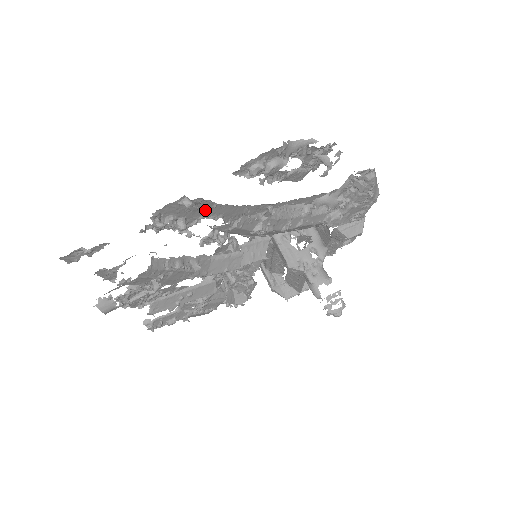
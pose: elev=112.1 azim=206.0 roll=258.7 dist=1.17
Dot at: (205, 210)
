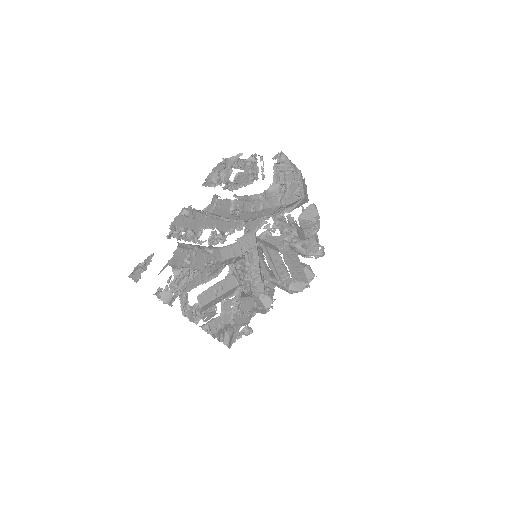
Dot at: (202, 222)
